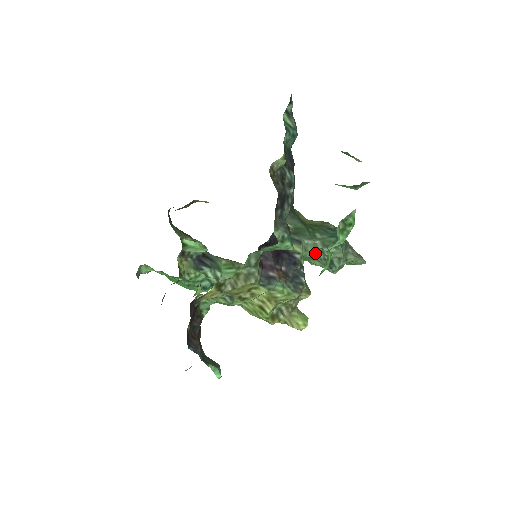
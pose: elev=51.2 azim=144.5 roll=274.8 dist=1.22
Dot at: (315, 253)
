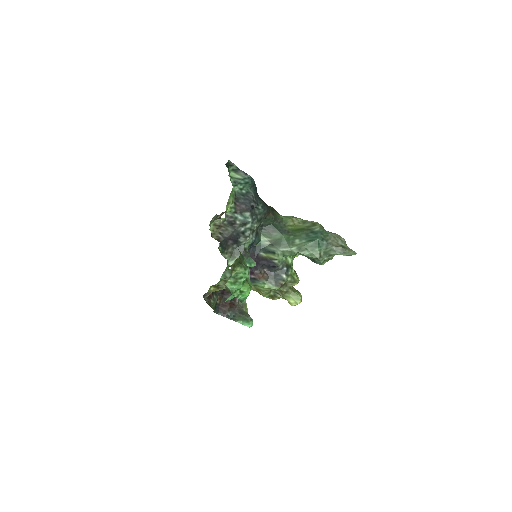
Dot at: occluded
